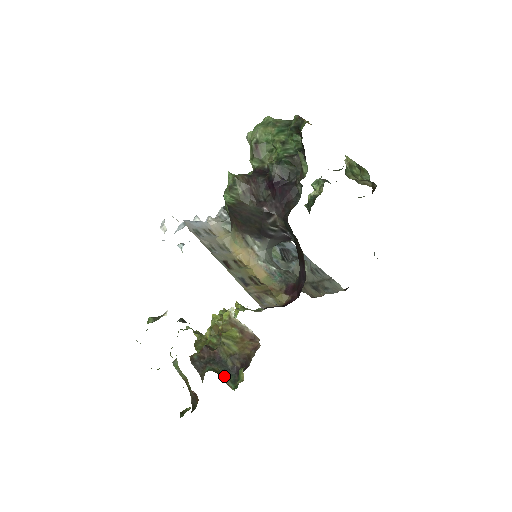
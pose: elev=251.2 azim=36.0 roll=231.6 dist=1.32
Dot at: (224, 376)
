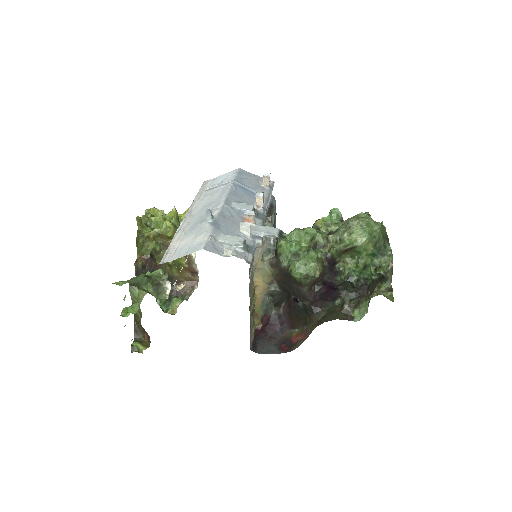
Dot at: occluded
